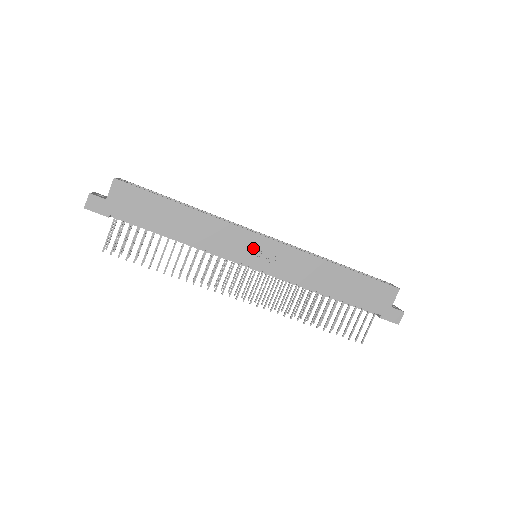
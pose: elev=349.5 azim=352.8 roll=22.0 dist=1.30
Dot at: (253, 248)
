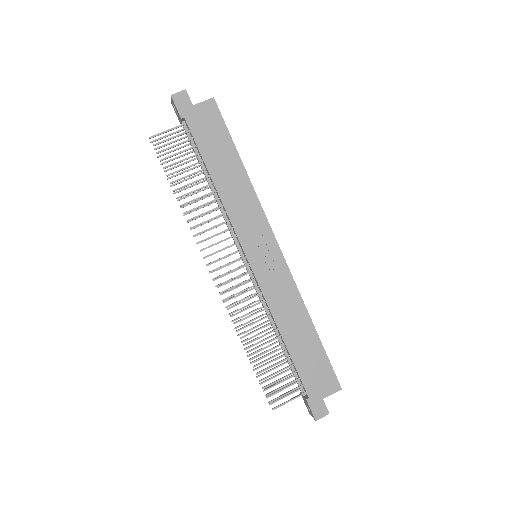
Dot at: (262, 245)
